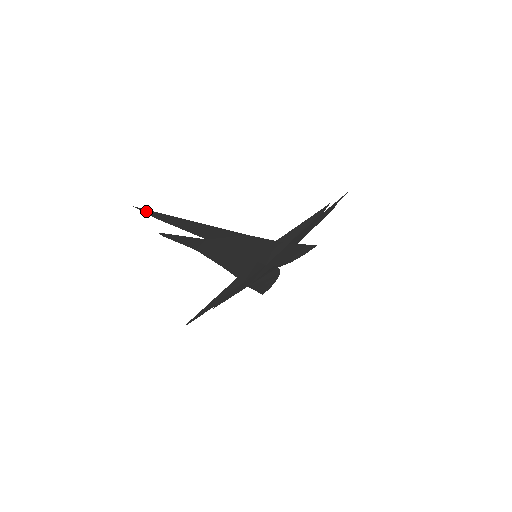
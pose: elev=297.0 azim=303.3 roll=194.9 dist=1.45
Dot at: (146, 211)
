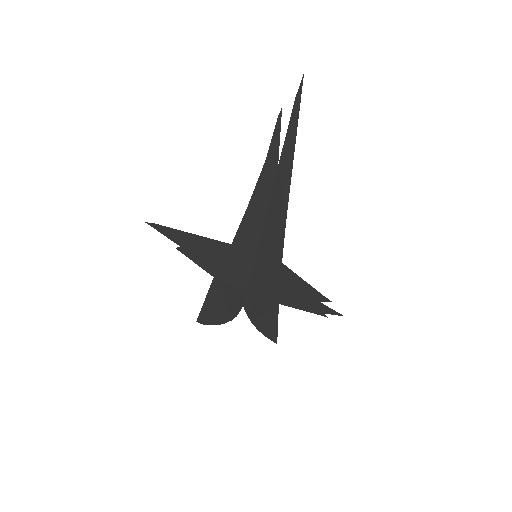
Dot at: (301, 86)
